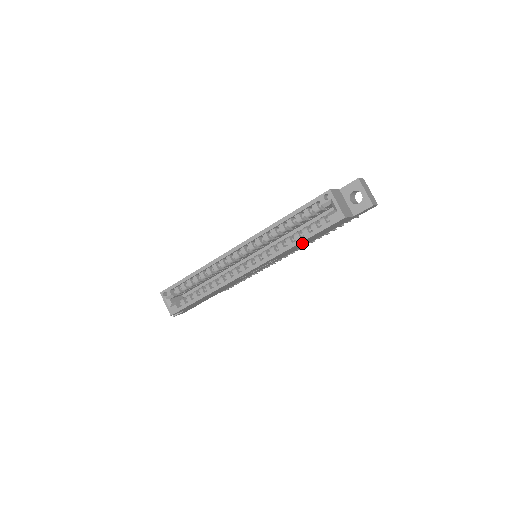
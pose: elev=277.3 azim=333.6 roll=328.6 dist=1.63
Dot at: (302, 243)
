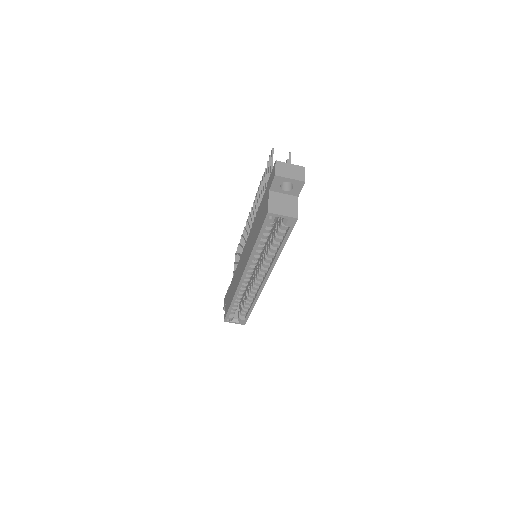
Dot at: occluded
